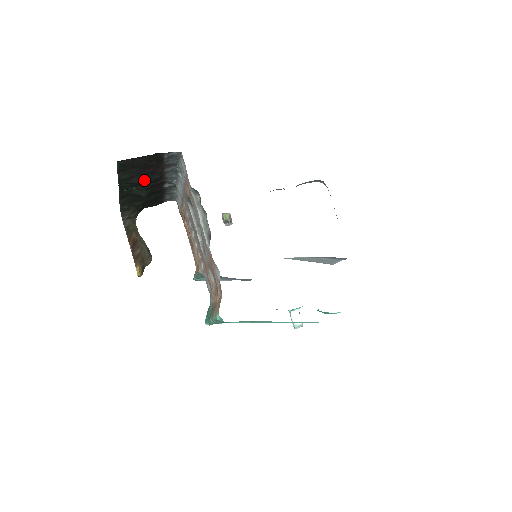
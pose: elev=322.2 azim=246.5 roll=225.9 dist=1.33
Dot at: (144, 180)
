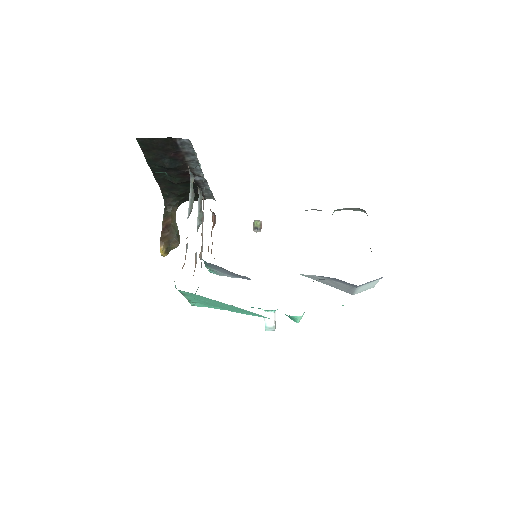
Dot at: (168, 164)
